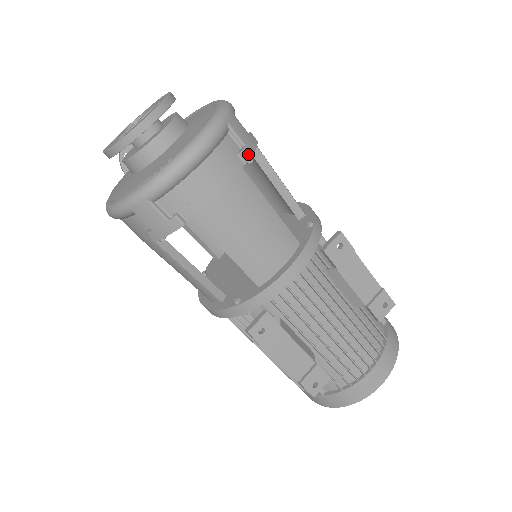
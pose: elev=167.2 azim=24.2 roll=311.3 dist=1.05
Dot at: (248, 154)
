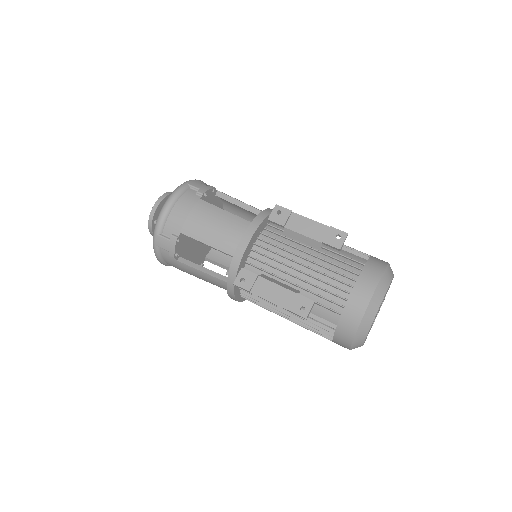
Dot at: (202, 192)
